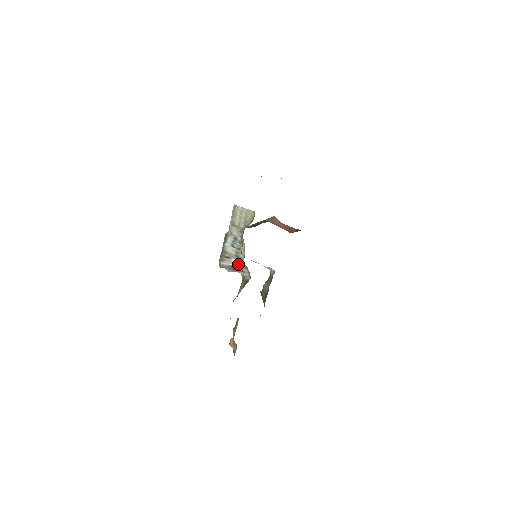
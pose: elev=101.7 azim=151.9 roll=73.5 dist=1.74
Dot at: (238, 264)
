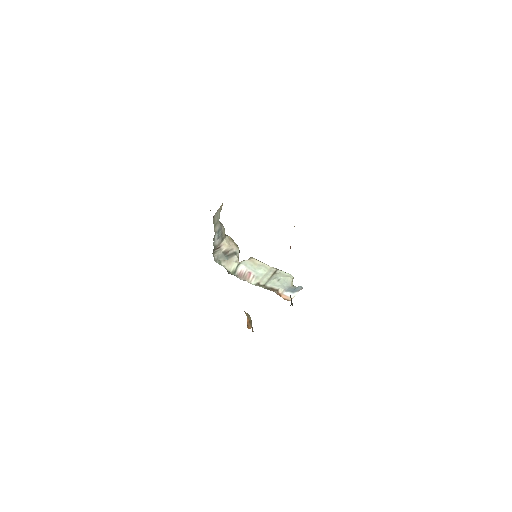
Dot at: (226, 246)
